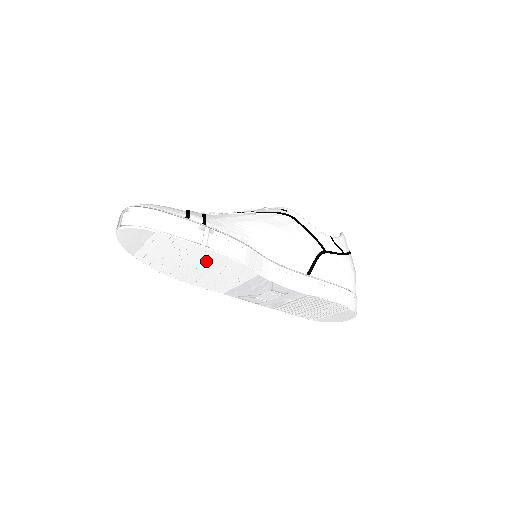
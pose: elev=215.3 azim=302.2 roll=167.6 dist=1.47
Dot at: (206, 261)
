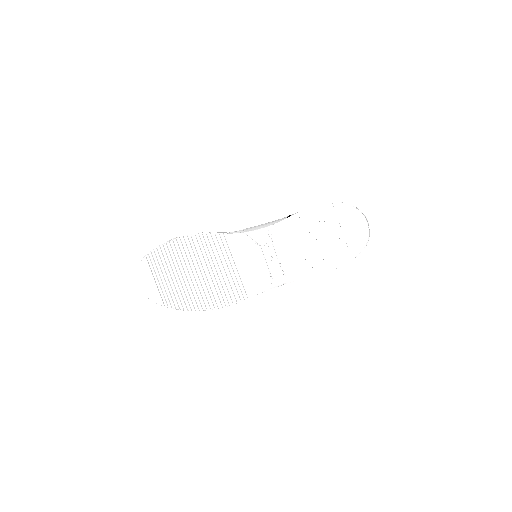
Dot at: (192, 257)
